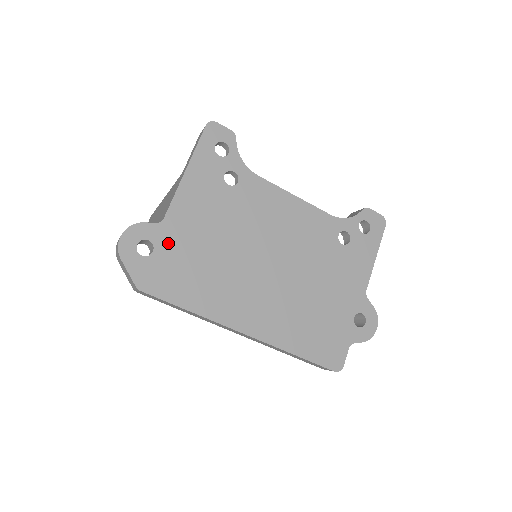
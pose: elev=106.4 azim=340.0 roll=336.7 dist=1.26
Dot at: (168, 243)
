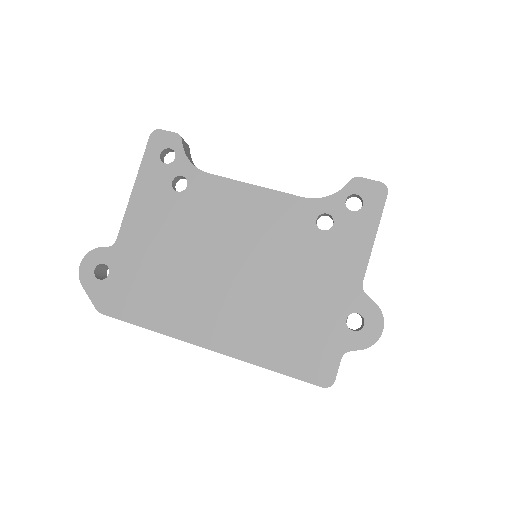
Dot at: (122, 263)
